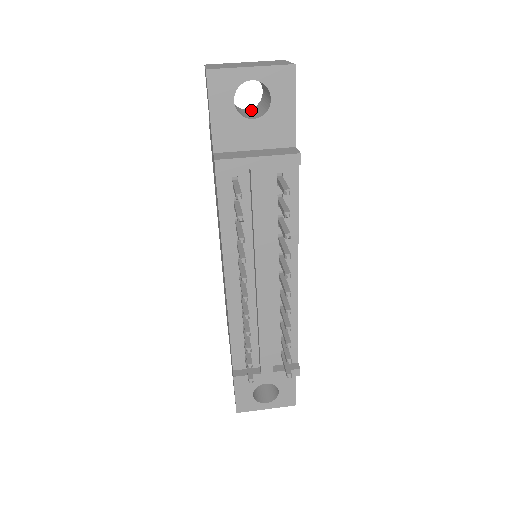
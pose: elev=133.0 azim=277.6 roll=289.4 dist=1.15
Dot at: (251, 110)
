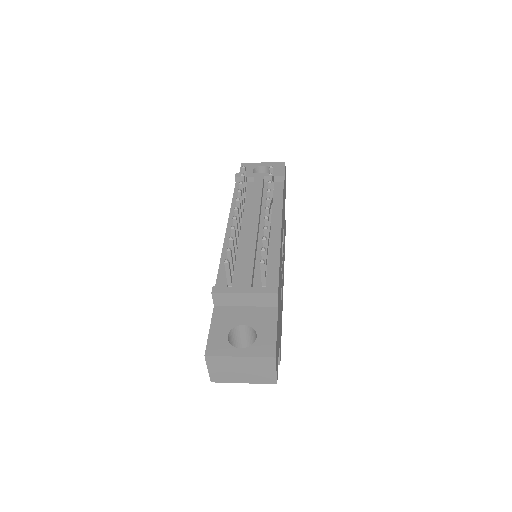
Dot at: occluded
